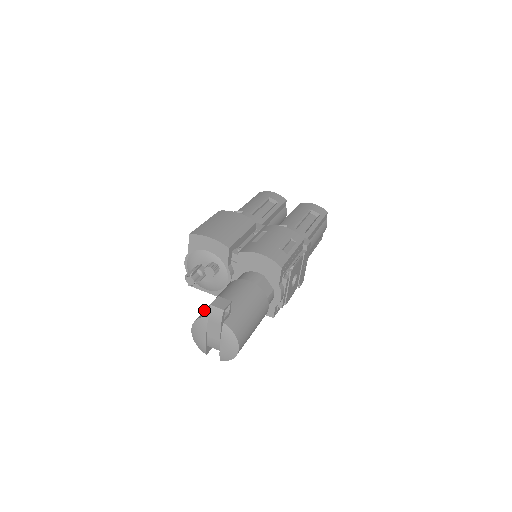
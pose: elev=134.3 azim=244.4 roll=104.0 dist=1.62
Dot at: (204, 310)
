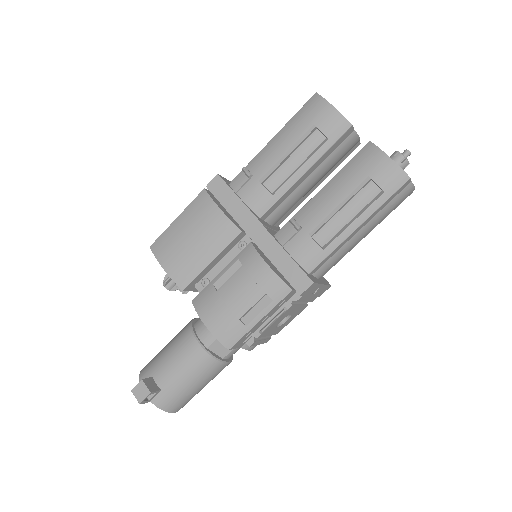
Dot at: (151, 360)
